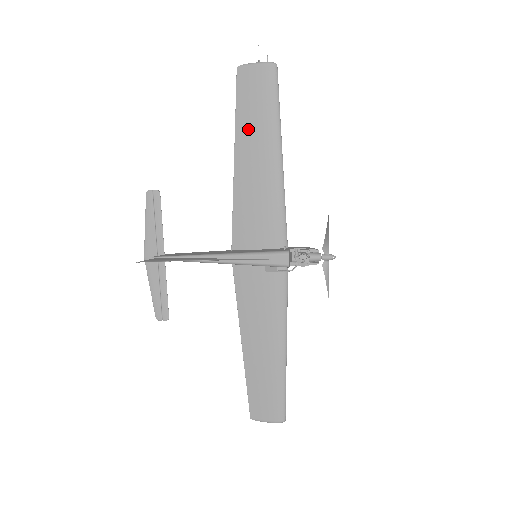
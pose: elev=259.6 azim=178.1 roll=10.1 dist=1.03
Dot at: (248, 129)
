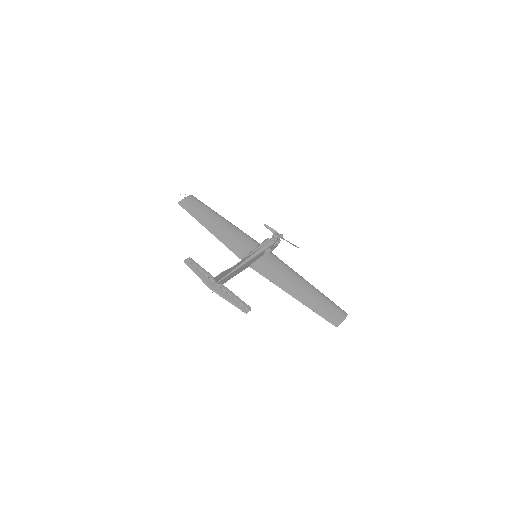
Dot at: (203, 218)
